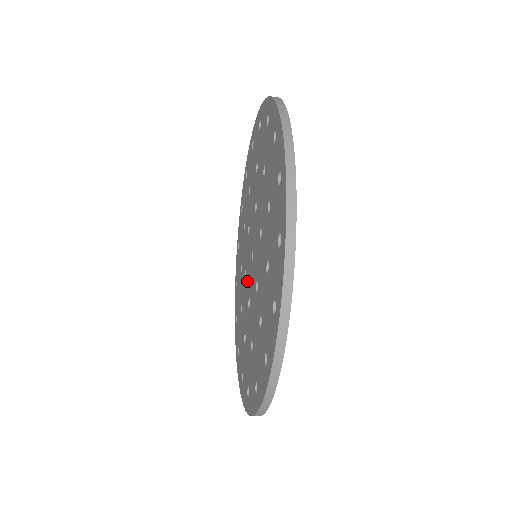
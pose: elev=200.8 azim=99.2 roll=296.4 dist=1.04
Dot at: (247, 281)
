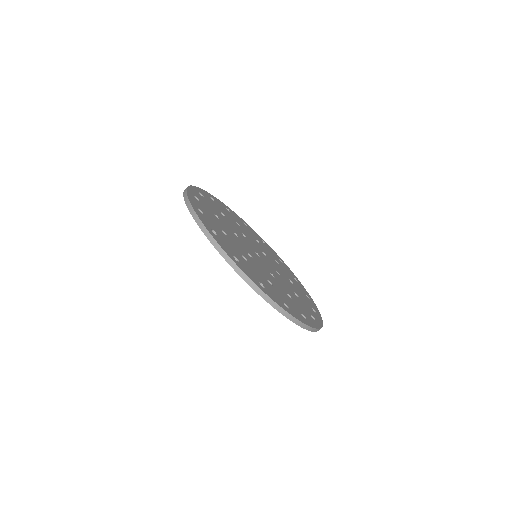
Dot at: occluded
